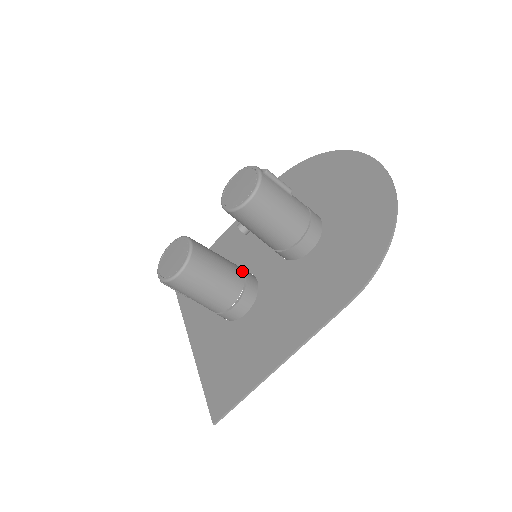
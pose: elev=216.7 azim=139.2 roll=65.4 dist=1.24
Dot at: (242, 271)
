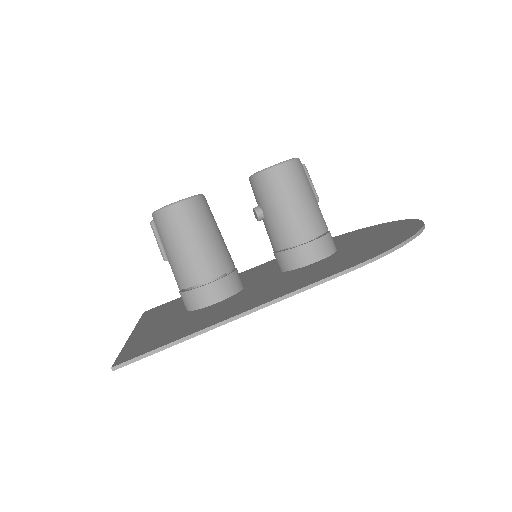
Dot at: occluded
